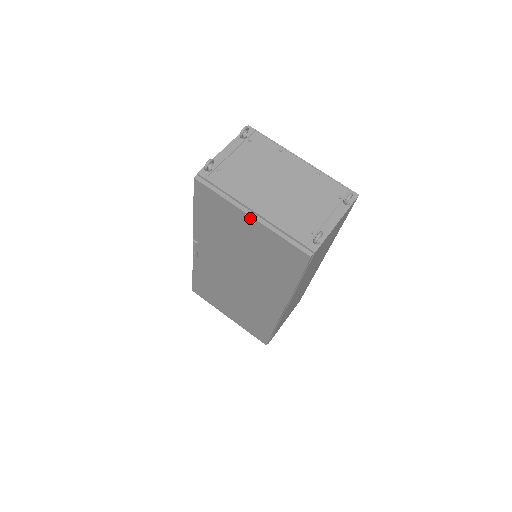
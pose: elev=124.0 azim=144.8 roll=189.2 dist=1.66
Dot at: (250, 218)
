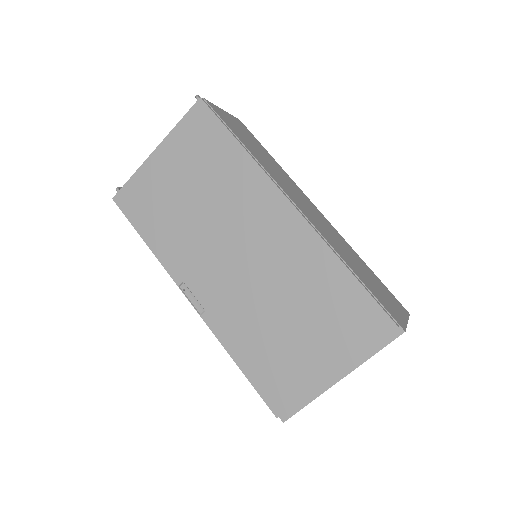
Dot at: (156, 153)
